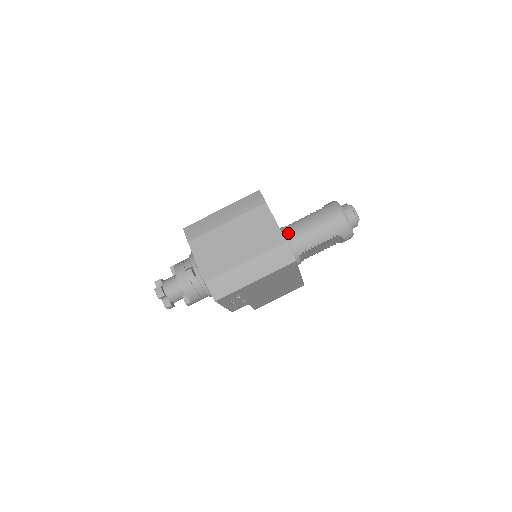
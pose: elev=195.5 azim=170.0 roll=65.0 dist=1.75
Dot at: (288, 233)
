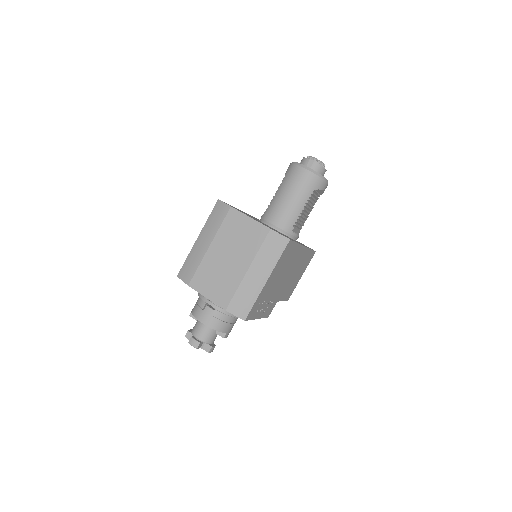
Dot at: (270, 218)
